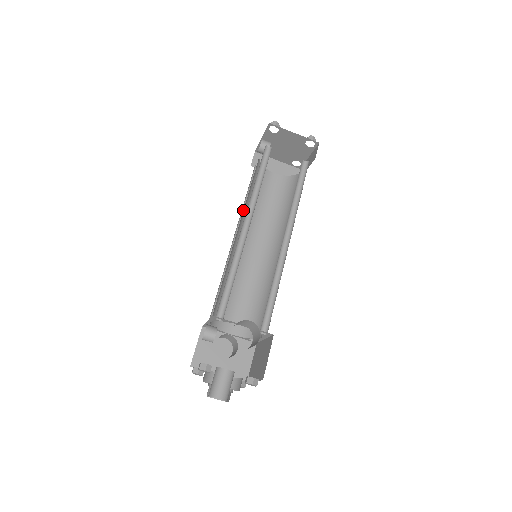
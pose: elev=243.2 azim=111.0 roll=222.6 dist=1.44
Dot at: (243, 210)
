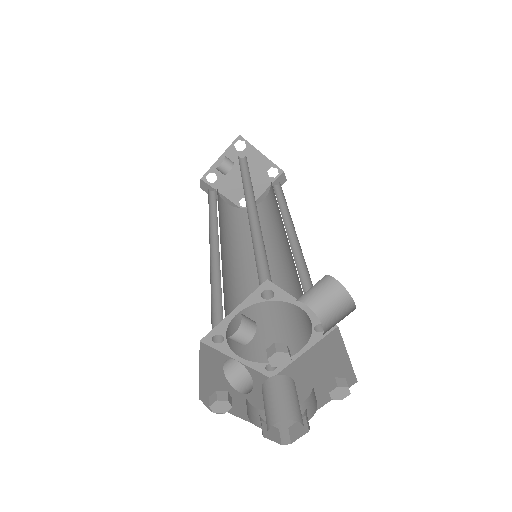
Dot at: occluded
